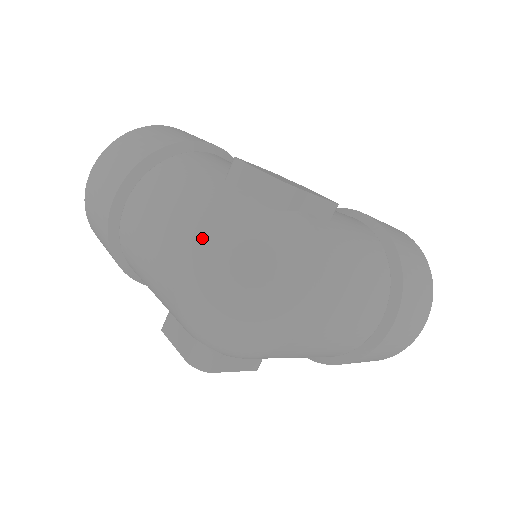
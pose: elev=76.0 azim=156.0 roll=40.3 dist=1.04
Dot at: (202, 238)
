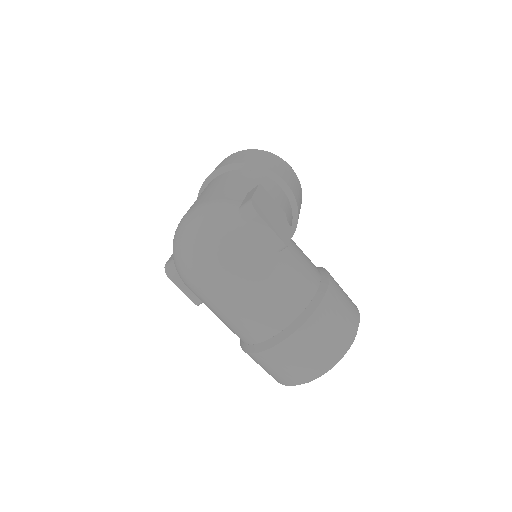
Dot at: (202, 205)
